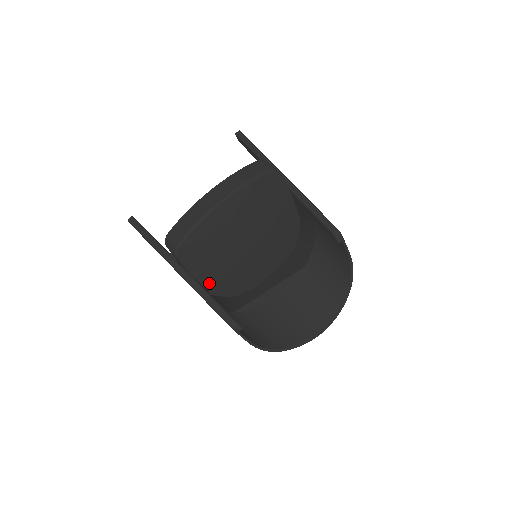
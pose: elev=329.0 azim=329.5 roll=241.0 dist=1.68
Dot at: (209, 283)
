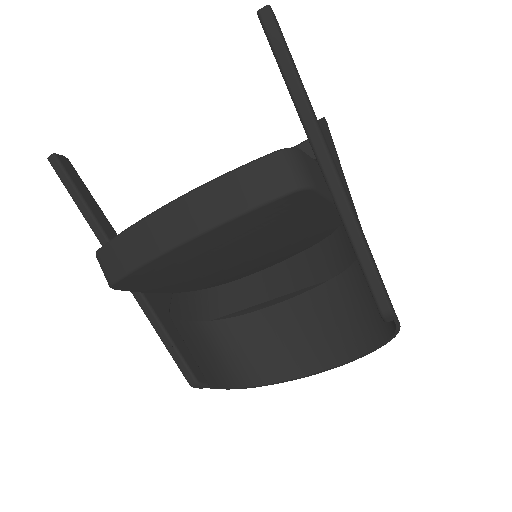
Dot at: (176, 290)
